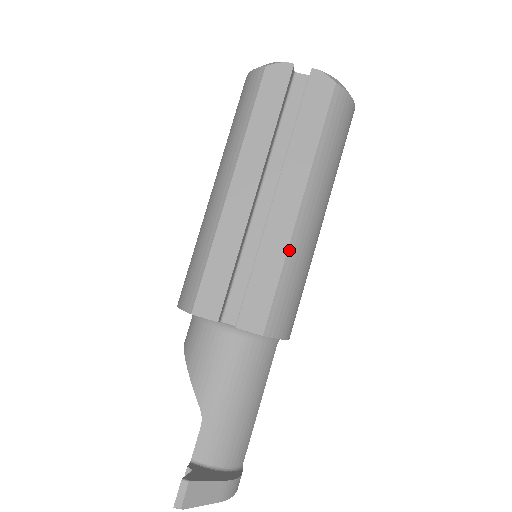
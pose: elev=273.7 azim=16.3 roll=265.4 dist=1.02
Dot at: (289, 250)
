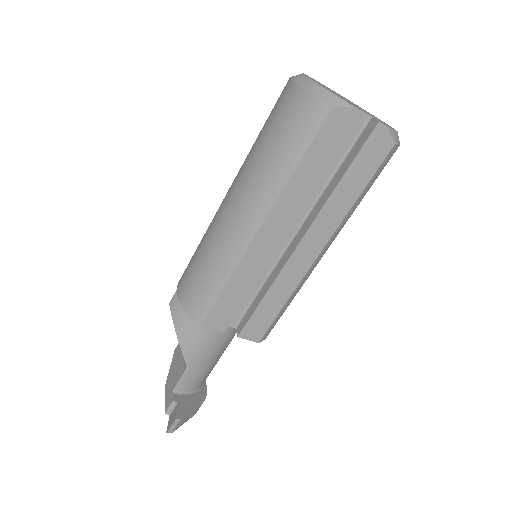
Dot at: (298, 286)
